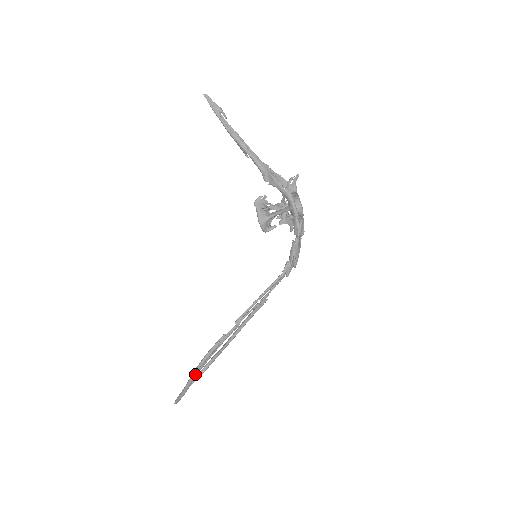
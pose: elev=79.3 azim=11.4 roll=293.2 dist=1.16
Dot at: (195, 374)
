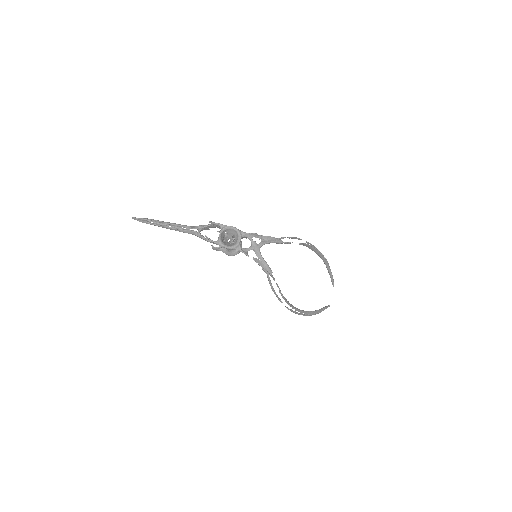
Dot at: (304, 315)
